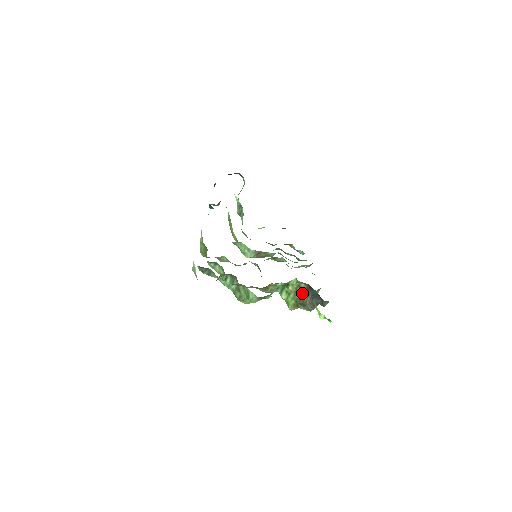
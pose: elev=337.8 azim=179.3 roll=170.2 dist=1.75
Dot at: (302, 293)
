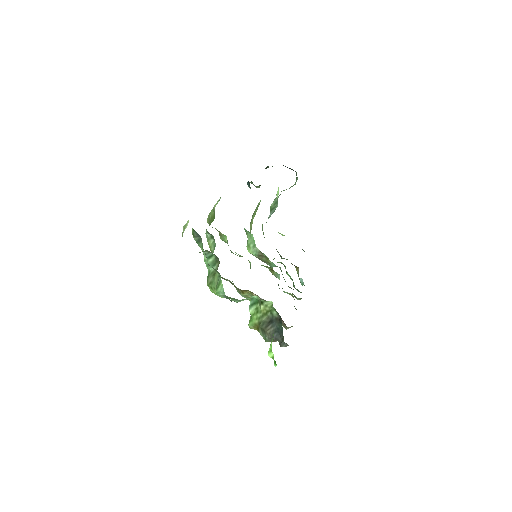
Dot at: (270, 320)
